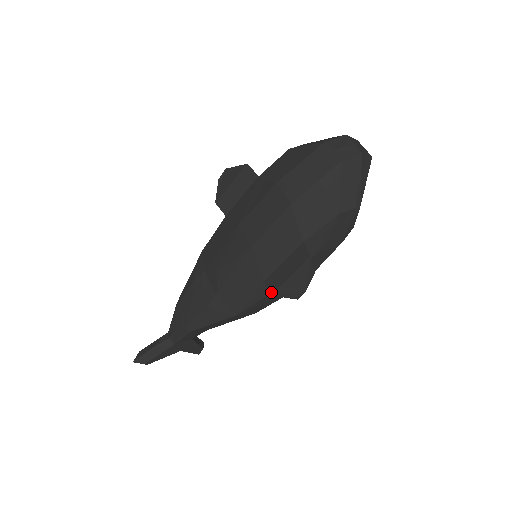
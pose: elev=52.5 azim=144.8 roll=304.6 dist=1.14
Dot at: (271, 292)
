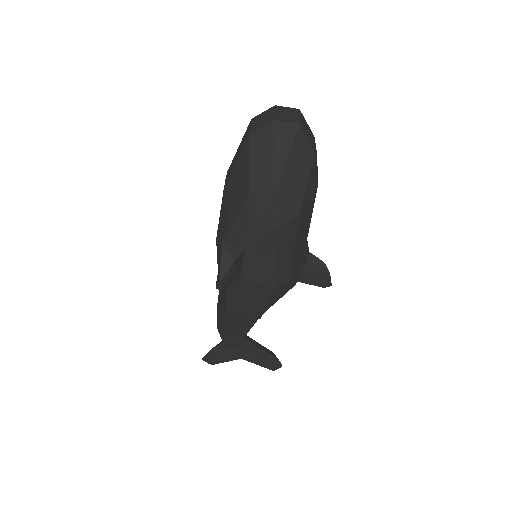
Dot at: occluded
